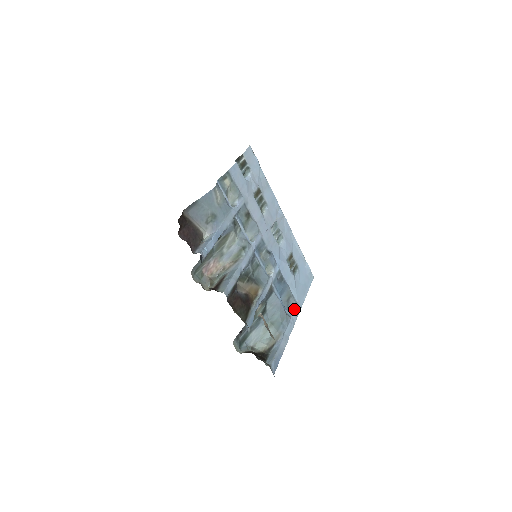
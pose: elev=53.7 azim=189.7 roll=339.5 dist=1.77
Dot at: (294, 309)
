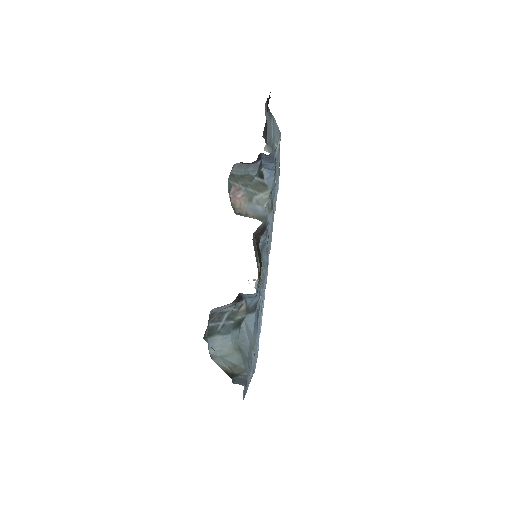
Dot at: occluded
